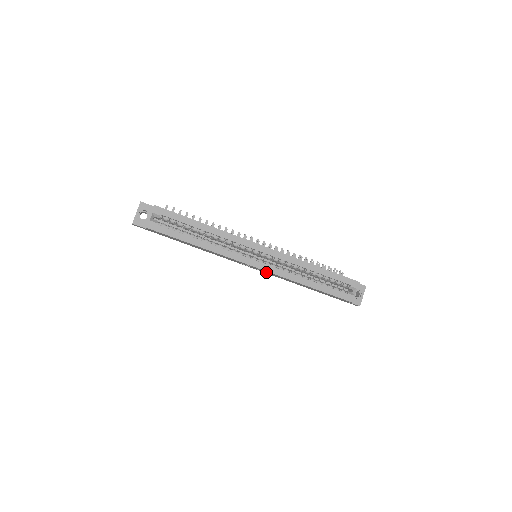
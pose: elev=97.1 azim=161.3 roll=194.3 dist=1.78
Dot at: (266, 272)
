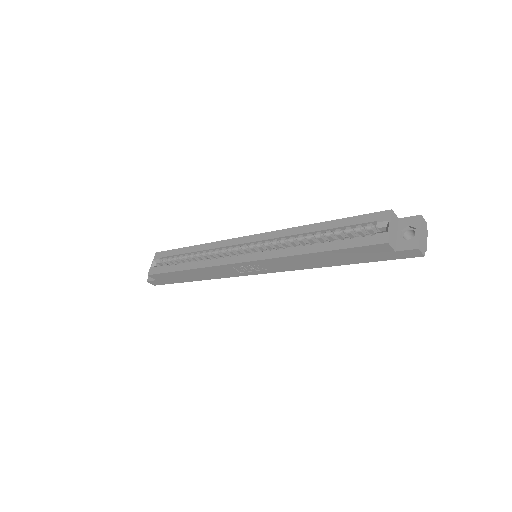
Dot at: (266, 267)
